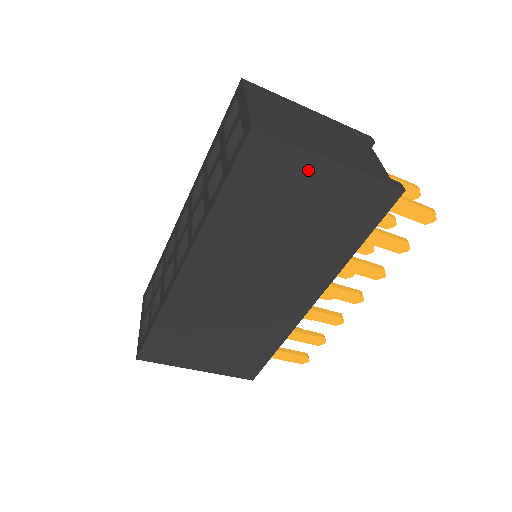
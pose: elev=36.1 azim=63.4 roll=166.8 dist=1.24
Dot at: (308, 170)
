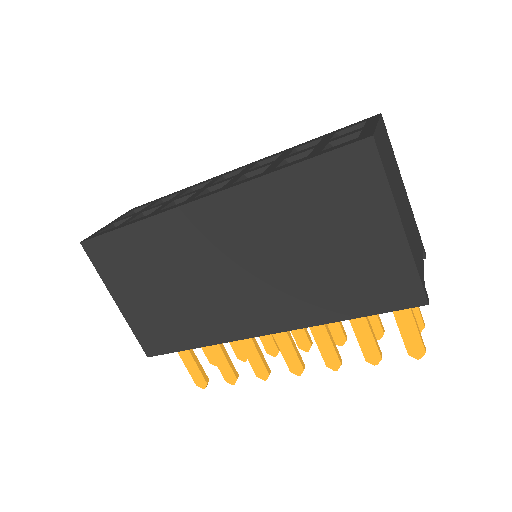
Dot at: (377, 213)
